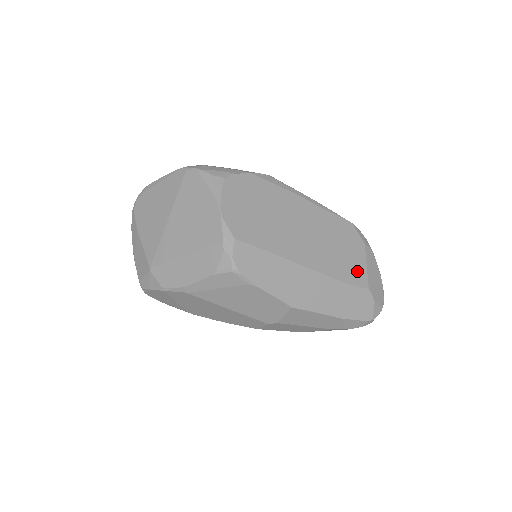
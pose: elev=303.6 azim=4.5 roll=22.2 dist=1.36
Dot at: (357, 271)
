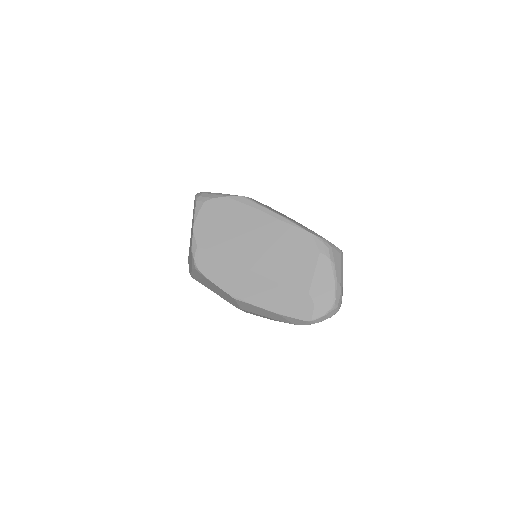
Dot at: (301, 276)
